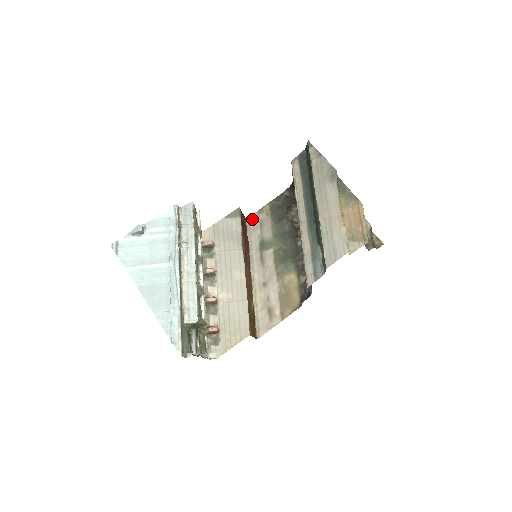
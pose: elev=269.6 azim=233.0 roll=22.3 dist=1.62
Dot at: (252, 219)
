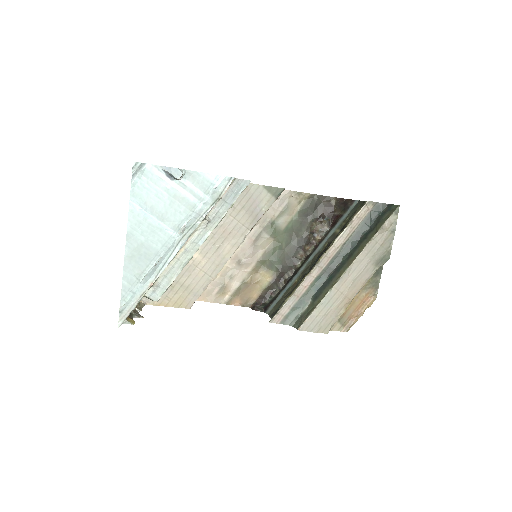
Dot at: (283, 194)
